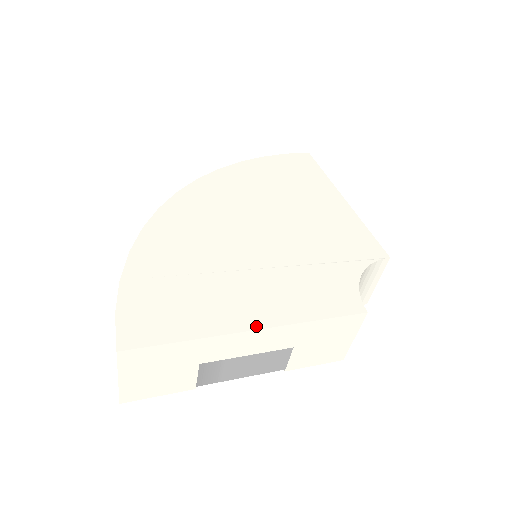
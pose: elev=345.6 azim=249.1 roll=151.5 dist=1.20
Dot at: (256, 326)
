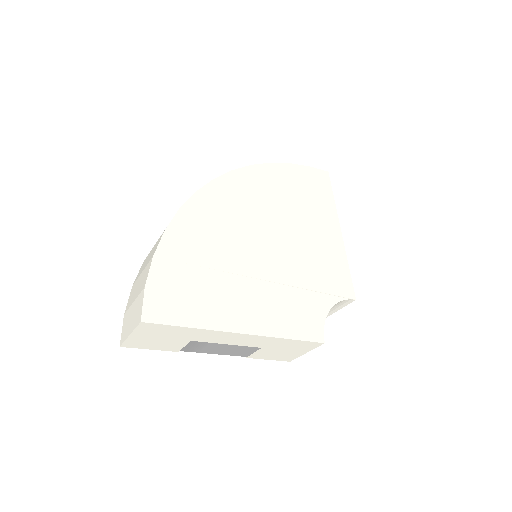
Dot at: (244, 331)
